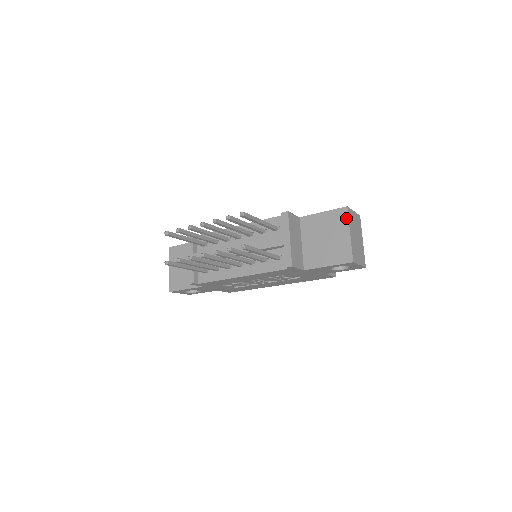
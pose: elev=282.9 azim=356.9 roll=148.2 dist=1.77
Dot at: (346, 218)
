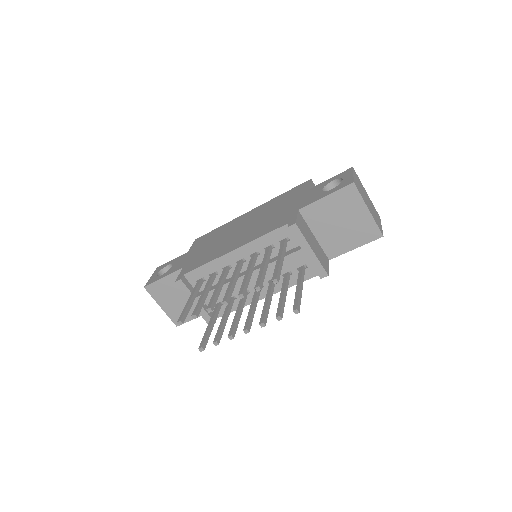
Dot at: (358, 195)
